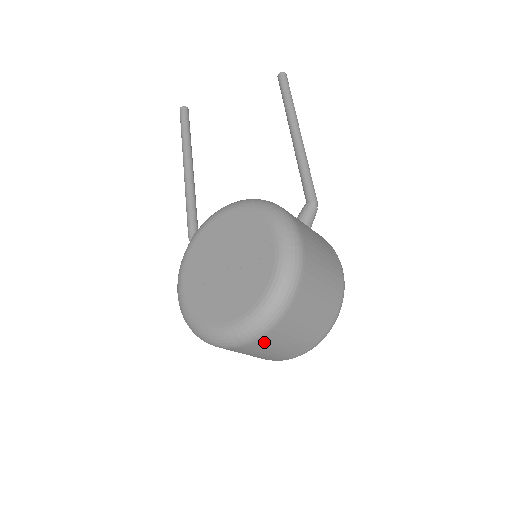
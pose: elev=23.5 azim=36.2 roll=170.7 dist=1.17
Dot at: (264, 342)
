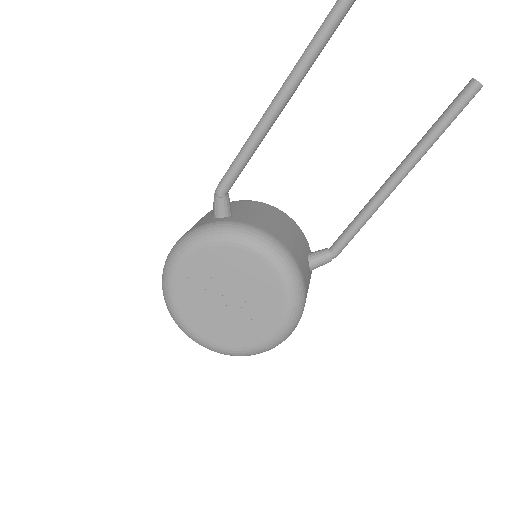
Dot at: occluded
